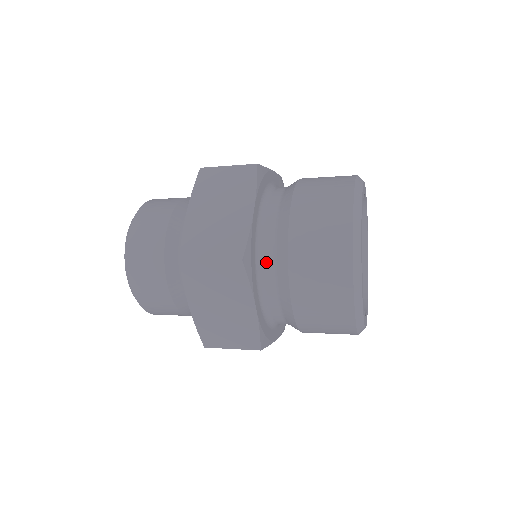
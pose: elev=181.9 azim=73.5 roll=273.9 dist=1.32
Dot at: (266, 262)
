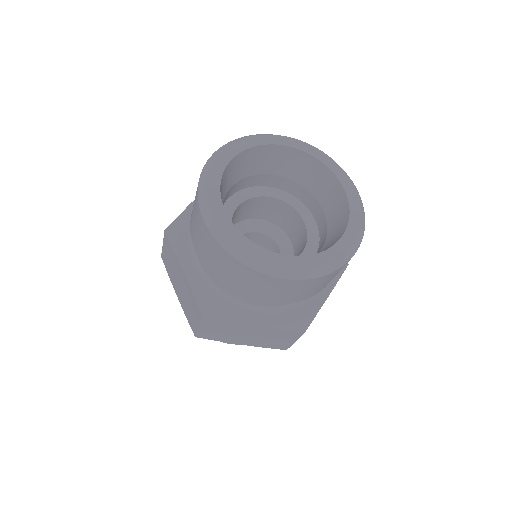
Dot at: (226, 292)
